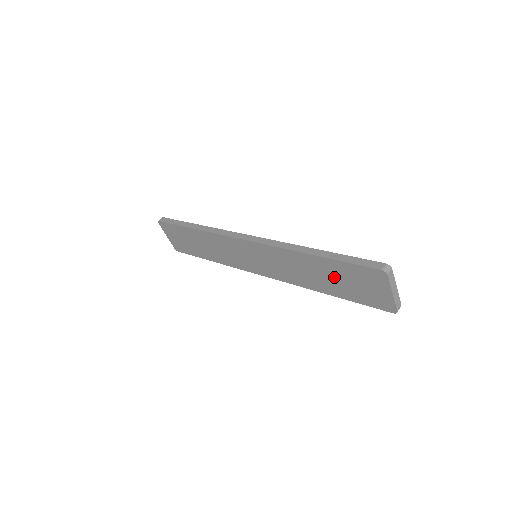
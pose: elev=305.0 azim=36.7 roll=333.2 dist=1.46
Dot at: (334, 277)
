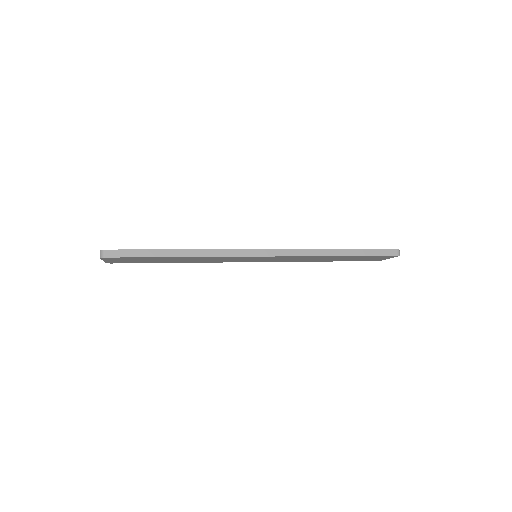
Dot at: occluded
